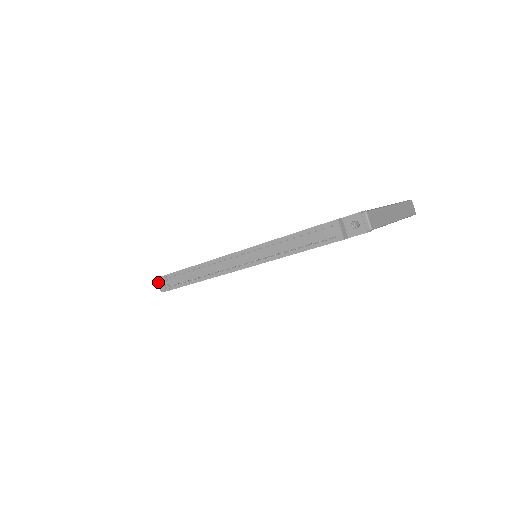
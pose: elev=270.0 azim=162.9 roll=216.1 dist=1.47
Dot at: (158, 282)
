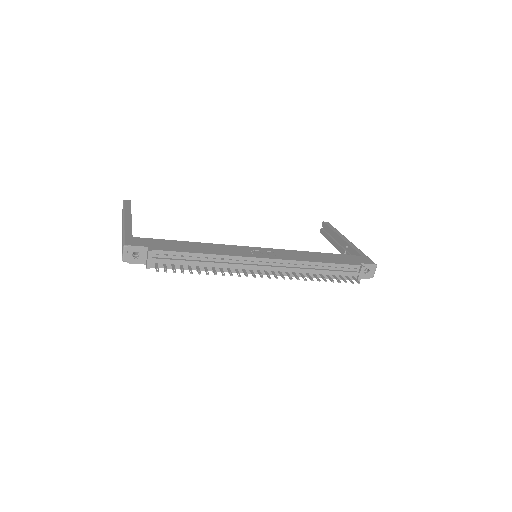
Dot at: (125, 250)
